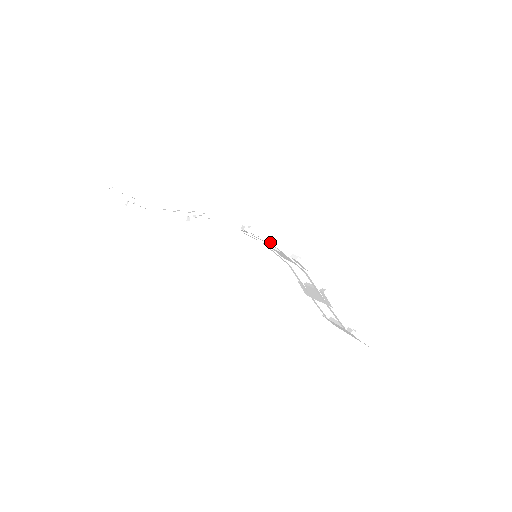
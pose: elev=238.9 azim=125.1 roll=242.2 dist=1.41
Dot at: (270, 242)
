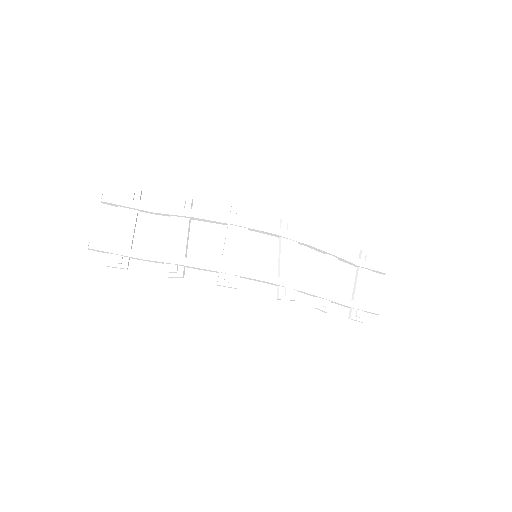
Dot at: occluded
